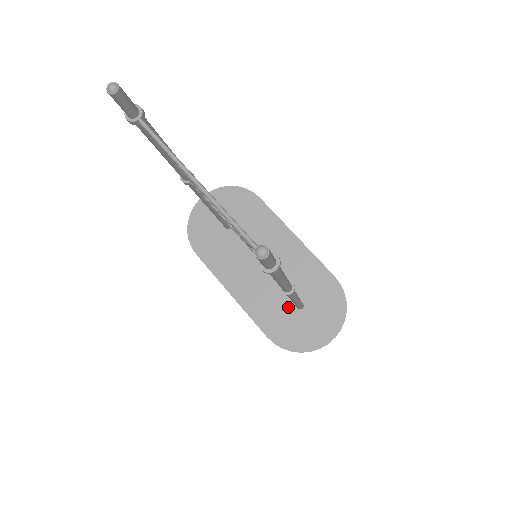
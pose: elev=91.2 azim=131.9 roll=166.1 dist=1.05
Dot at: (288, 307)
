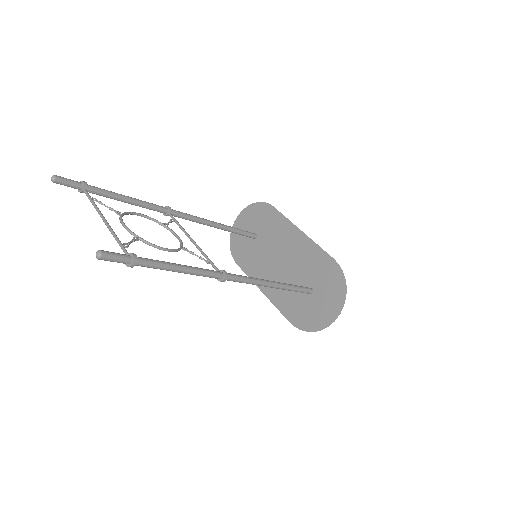
Dot at: (302, 294)
